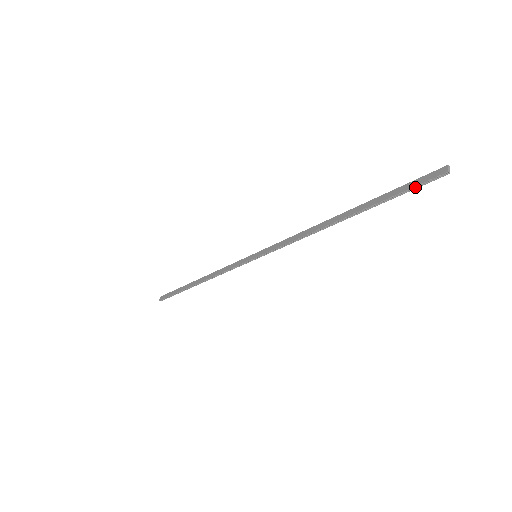
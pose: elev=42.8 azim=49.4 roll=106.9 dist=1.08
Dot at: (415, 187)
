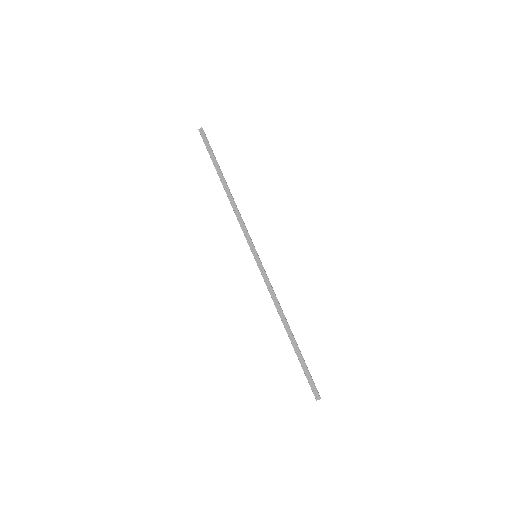
Dot at: (309, 382)
